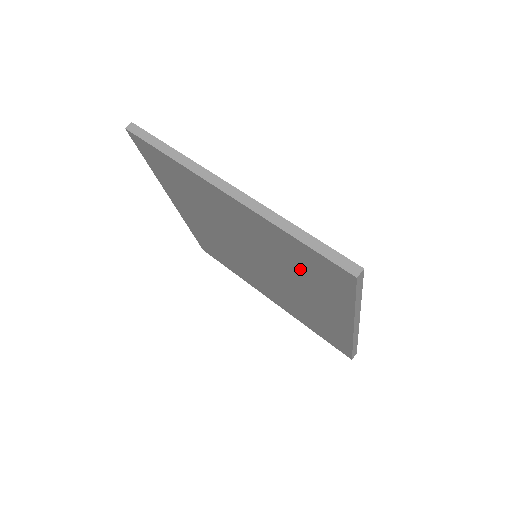
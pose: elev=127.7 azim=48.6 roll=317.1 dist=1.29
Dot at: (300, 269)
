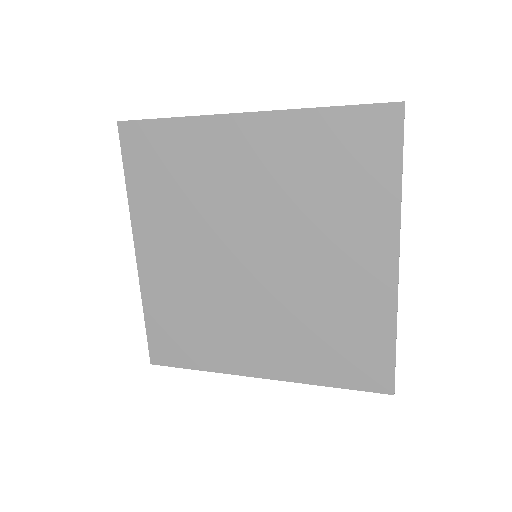
Dot at: (330, 182)
